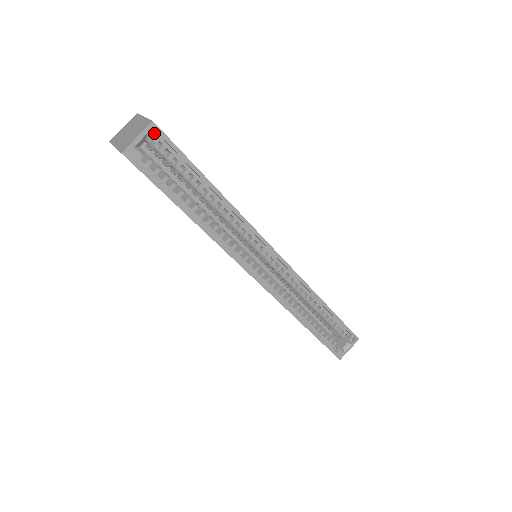
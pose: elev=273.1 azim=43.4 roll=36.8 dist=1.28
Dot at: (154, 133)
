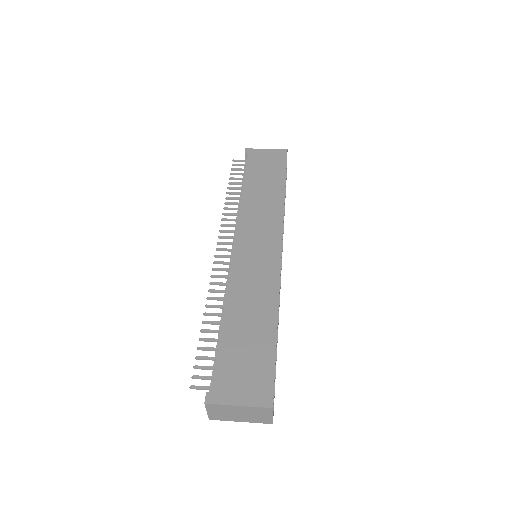
Dot at: (259, 398)
